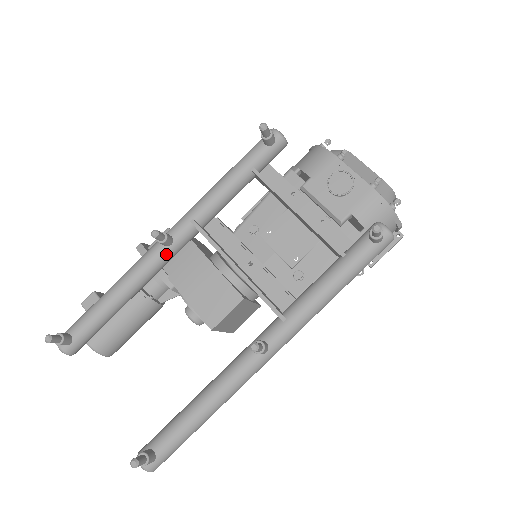
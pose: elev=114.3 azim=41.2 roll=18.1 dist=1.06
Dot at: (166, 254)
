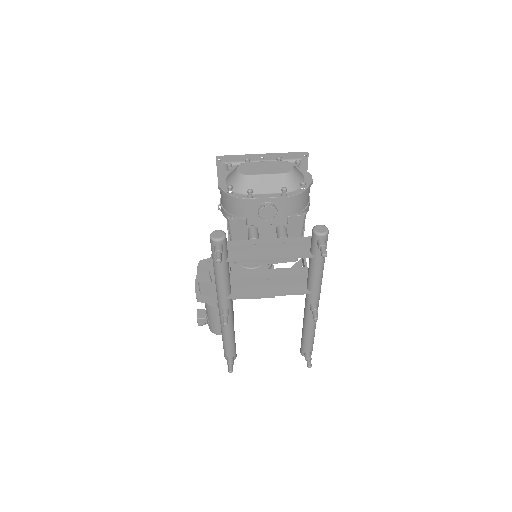
Dot at: (231, 313)
